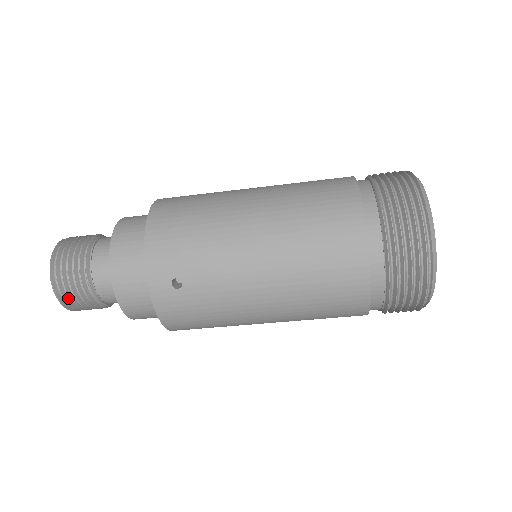
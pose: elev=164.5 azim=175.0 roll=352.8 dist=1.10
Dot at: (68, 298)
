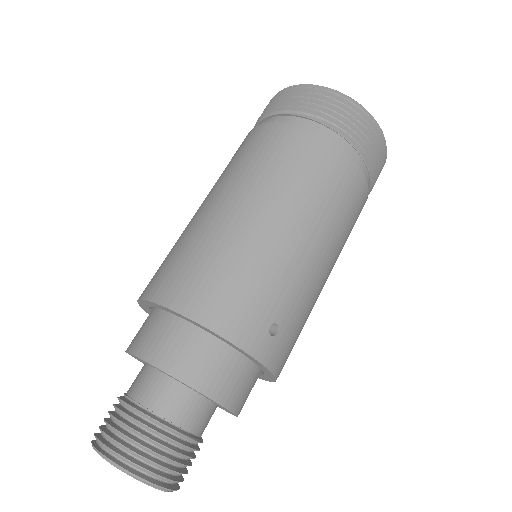
Dot at: (176, 477)
